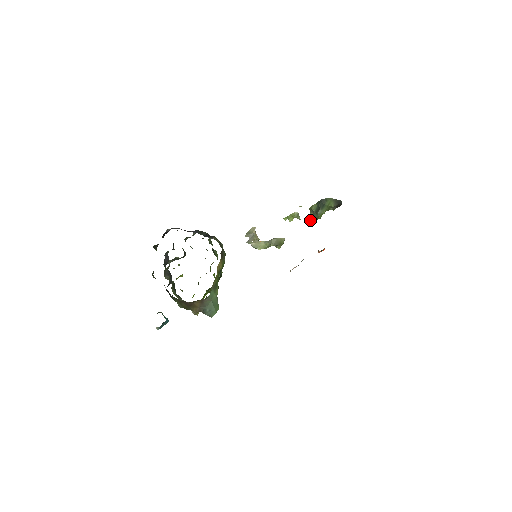
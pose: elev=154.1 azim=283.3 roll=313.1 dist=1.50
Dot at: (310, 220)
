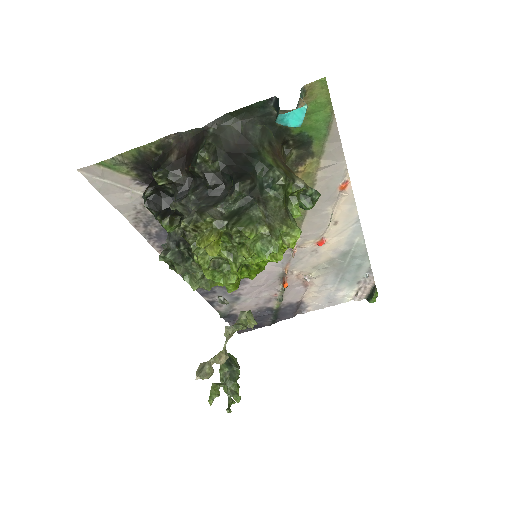
Dot at: (233, 394)
